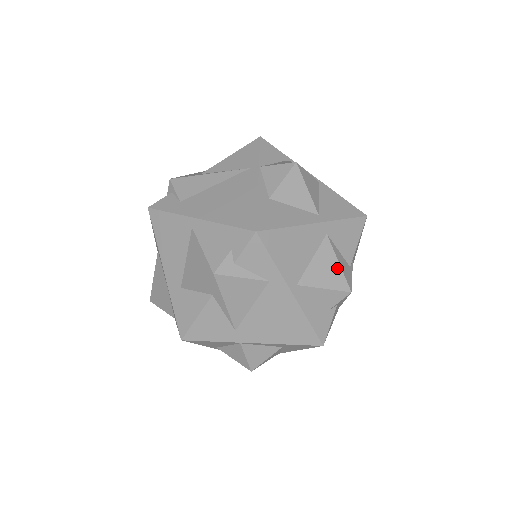
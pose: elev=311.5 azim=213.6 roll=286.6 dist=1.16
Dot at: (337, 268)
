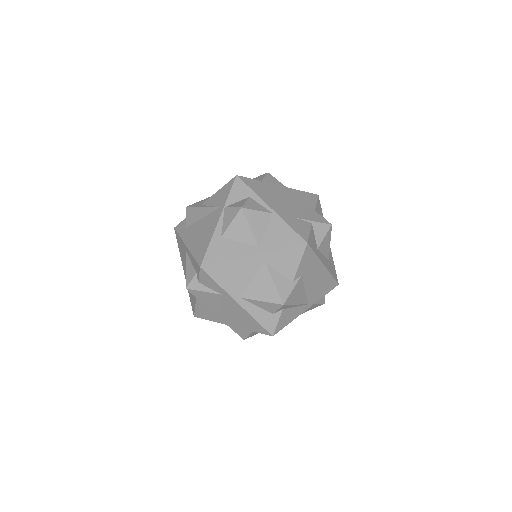
Dot at: (272, 287)
